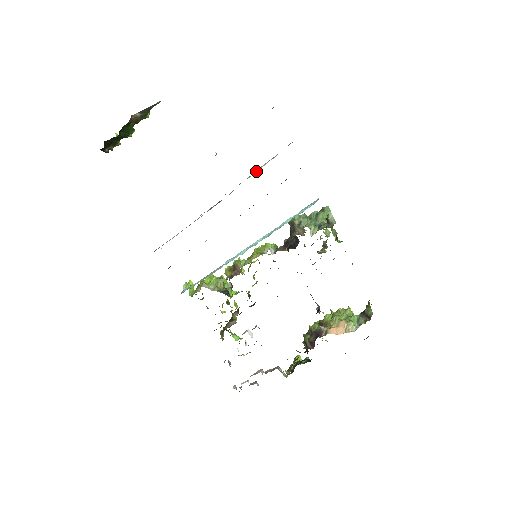
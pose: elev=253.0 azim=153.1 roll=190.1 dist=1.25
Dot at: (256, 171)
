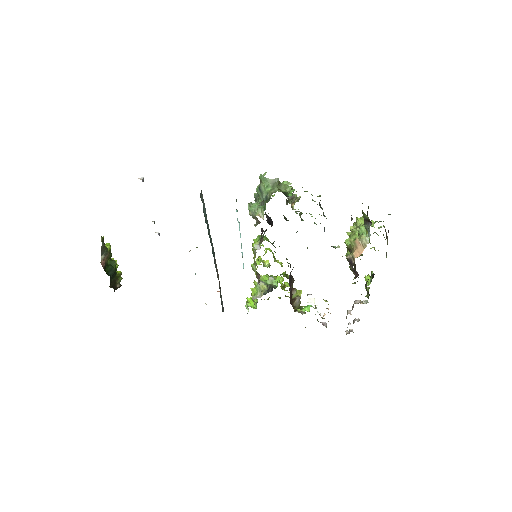
Dot at: occluded
